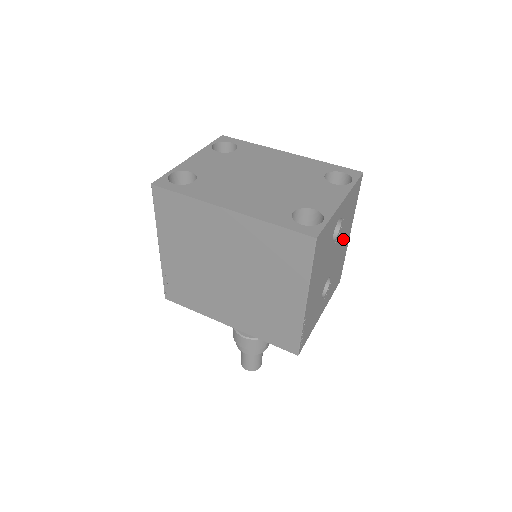
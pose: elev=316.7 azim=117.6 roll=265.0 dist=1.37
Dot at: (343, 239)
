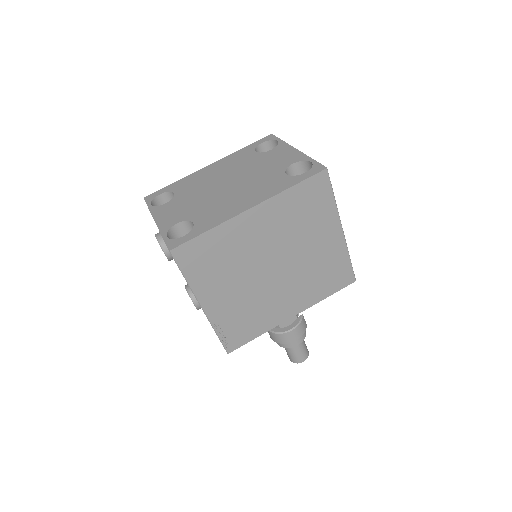
Dot at: occluded
